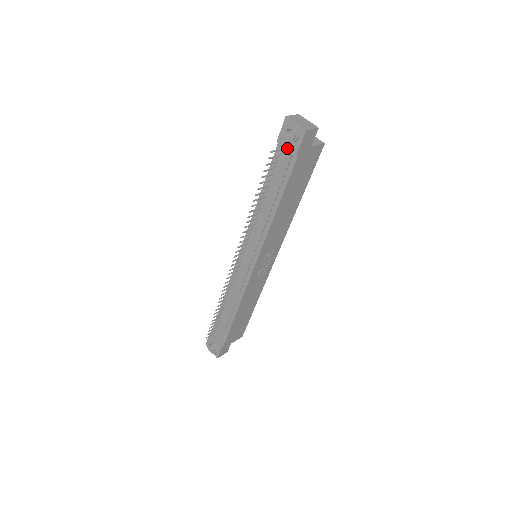
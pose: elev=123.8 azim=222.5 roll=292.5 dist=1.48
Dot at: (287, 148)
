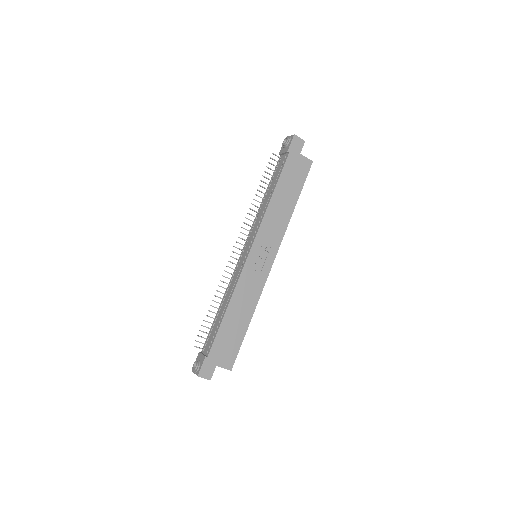
Dot at: (283, 152)
